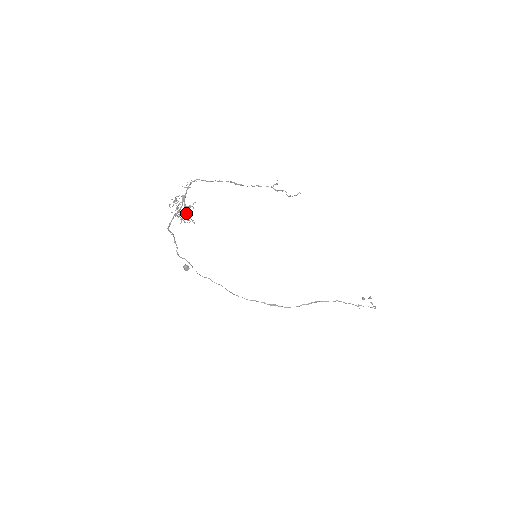
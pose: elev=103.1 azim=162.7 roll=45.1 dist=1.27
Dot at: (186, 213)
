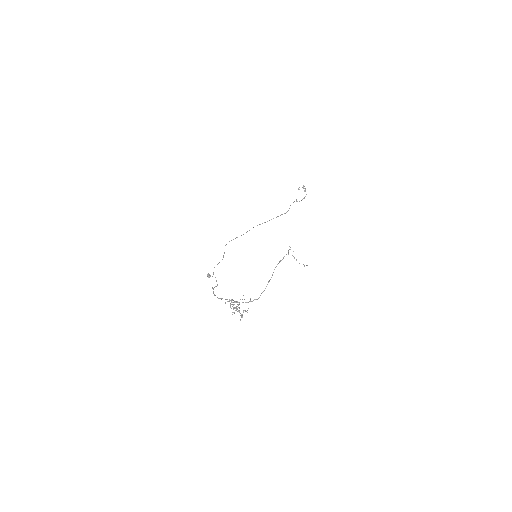
Dot at: (242, 315)
